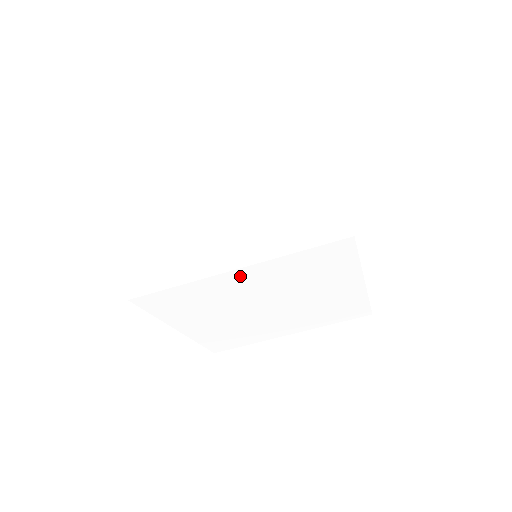
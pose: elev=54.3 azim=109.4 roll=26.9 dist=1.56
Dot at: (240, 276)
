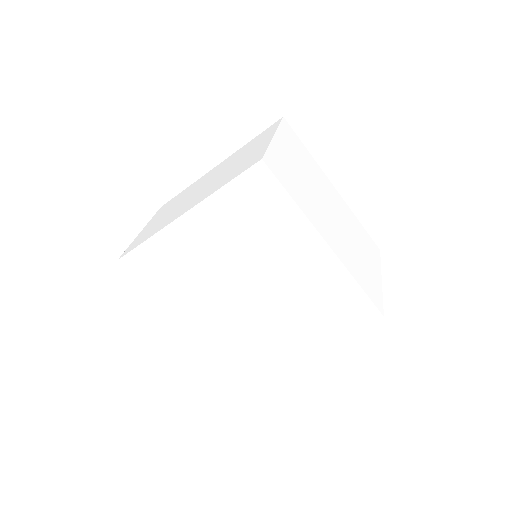
Dot at: (191, 226)
